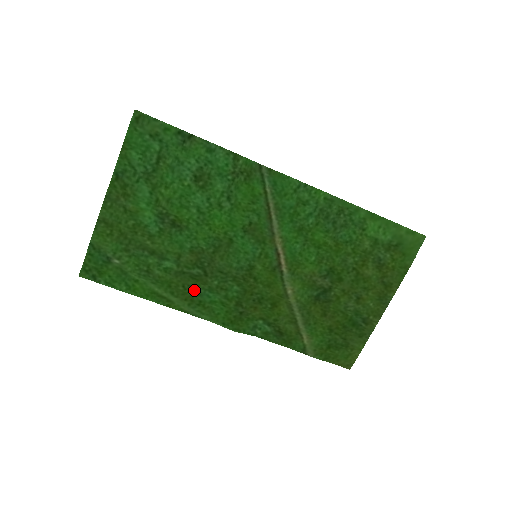
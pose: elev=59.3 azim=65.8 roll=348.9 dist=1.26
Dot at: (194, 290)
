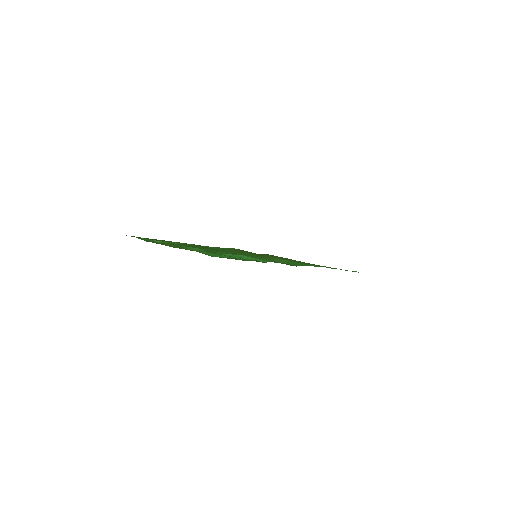
Dot at: occluded
